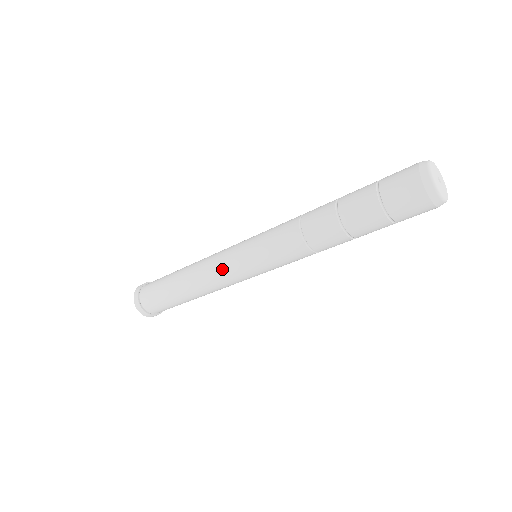
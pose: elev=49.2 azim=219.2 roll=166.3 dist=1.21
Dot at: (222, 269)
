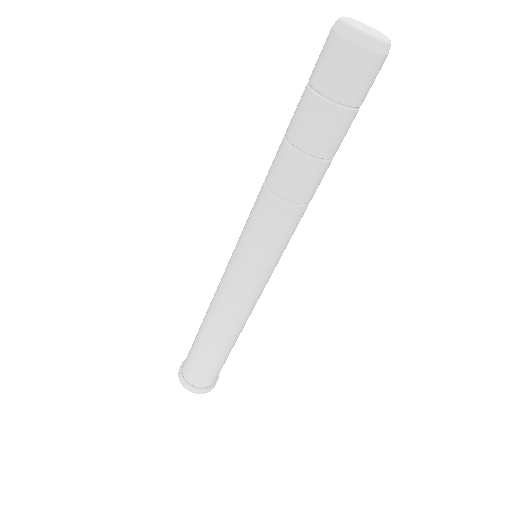
Dot at: (227, 287)
